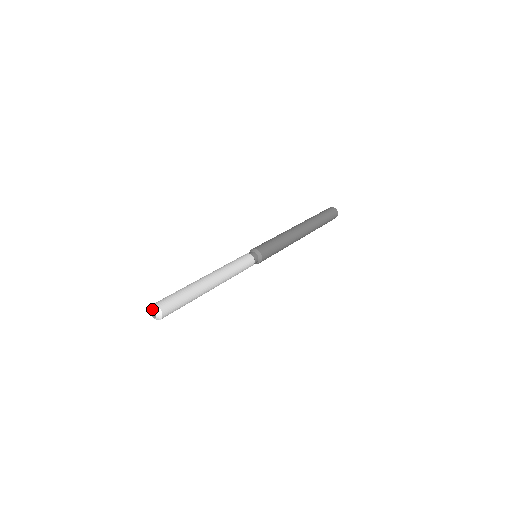
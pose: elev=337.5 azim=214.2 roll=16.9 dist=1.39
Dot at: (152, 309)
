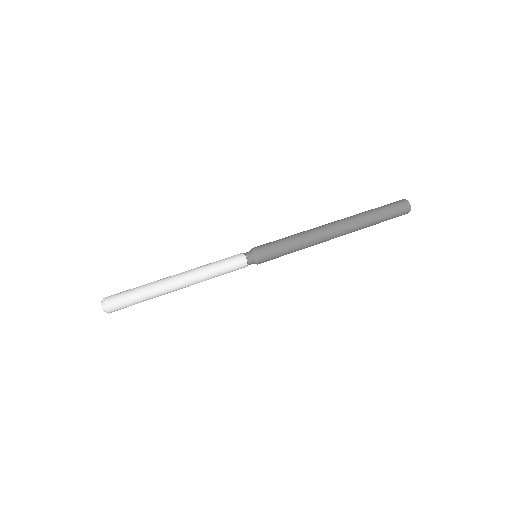
Dot at: (102, 307)
